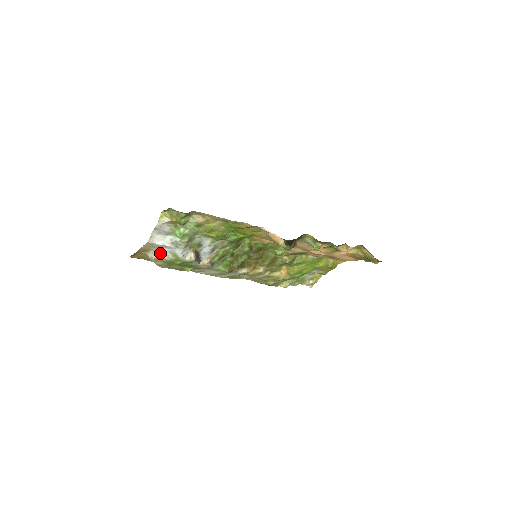
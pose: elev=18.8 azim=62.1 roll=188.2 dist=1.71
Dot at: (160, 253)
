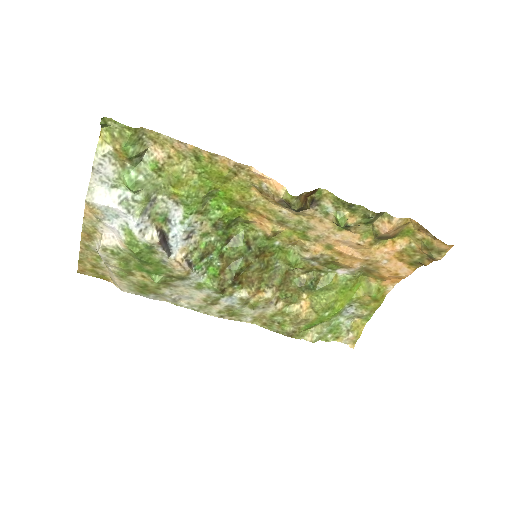
Dot at: (109, 235)
